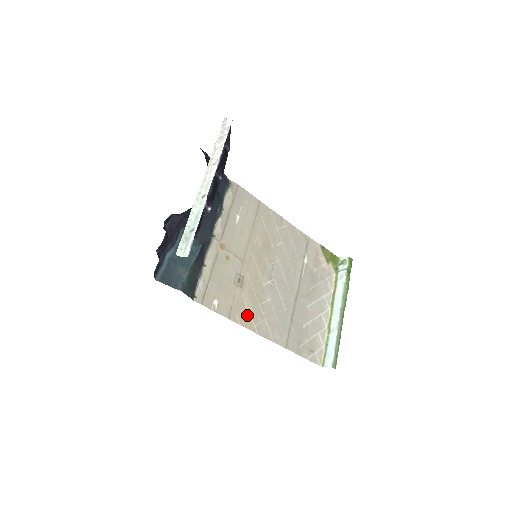
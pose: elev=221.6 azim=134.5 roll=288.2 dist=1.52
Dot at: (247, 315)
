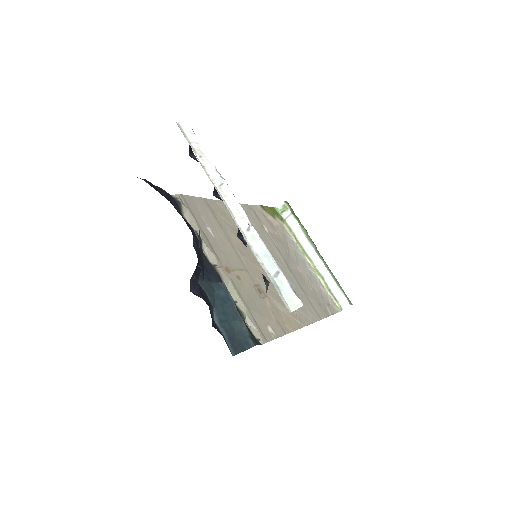
Dot at: (288, 317)
